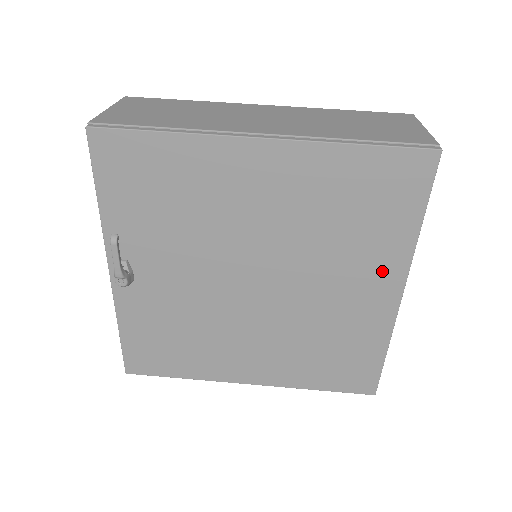
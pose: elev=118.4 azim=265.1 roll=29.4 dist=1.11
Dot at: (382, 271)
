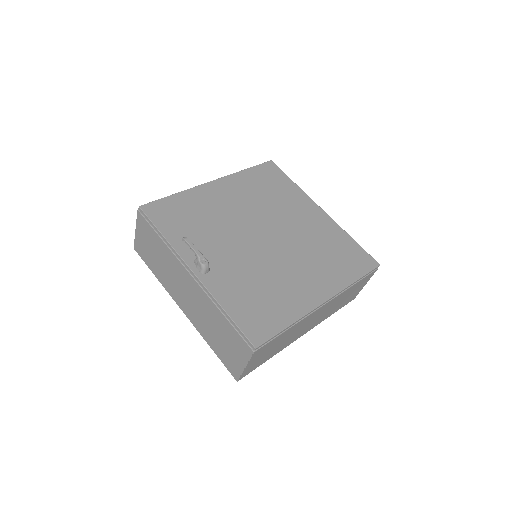
Dot at: (304, 204)
